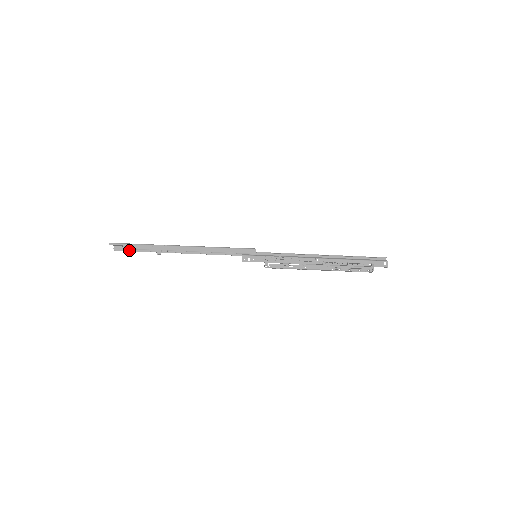
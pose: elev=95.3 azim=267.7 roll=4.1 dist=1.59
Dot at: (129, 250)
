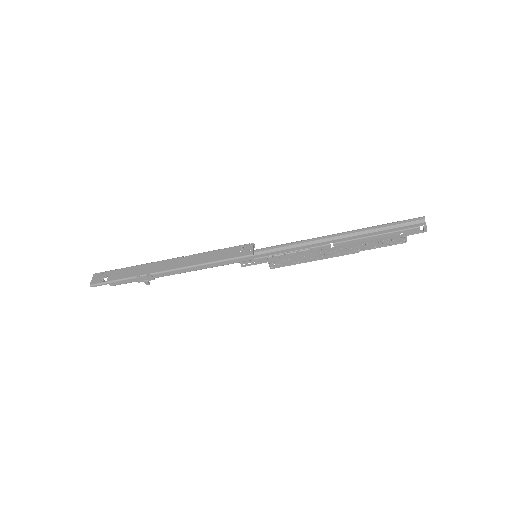
Dot at: occluded
